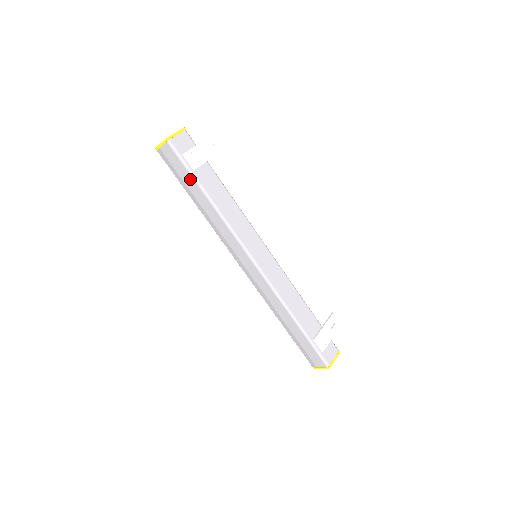
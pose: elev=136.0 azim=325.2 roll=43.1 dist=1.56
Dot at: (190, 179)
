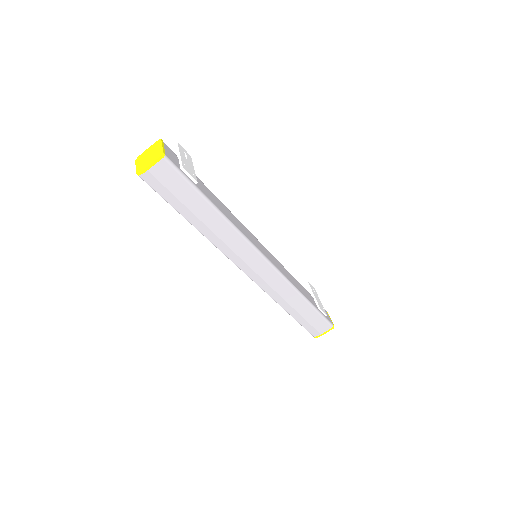
Dot at: (193, 195)
